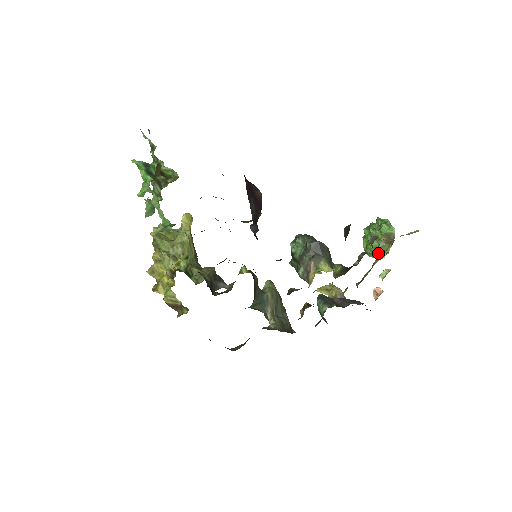
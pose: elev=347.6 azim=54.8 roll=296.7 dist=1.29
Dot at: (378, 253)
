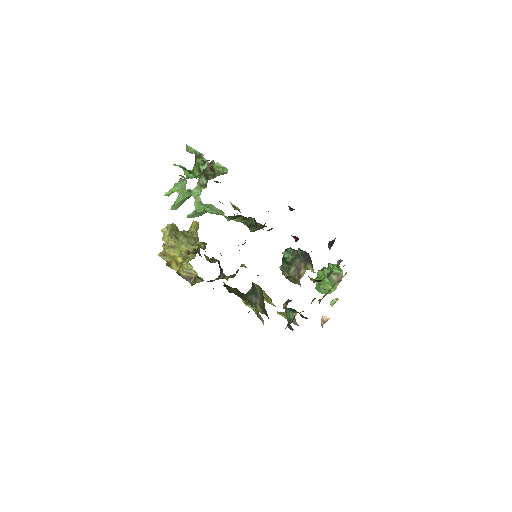
Dot at: (329, 287)
